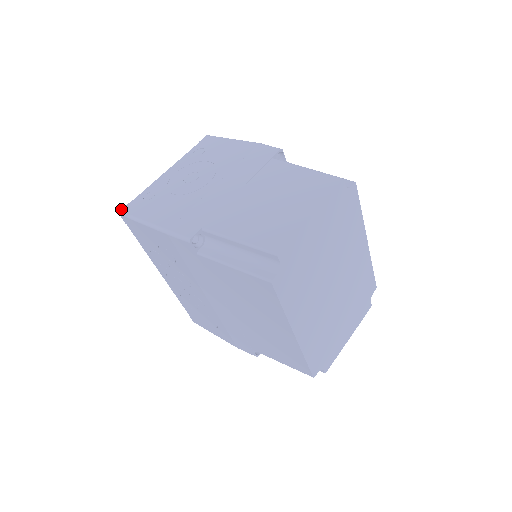
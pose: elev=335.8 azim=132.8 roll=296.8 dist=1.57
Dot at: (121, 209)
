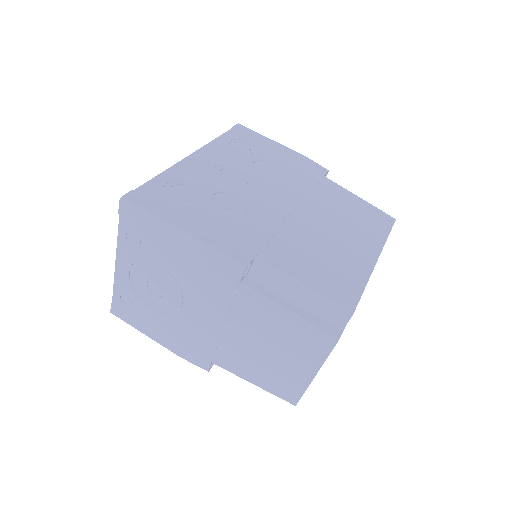
Dot at: (110, 311)
